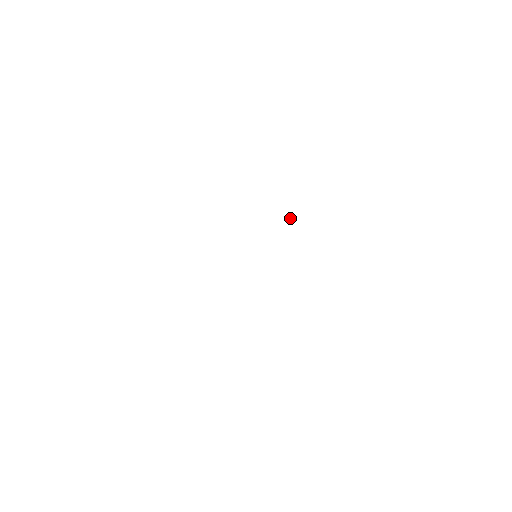
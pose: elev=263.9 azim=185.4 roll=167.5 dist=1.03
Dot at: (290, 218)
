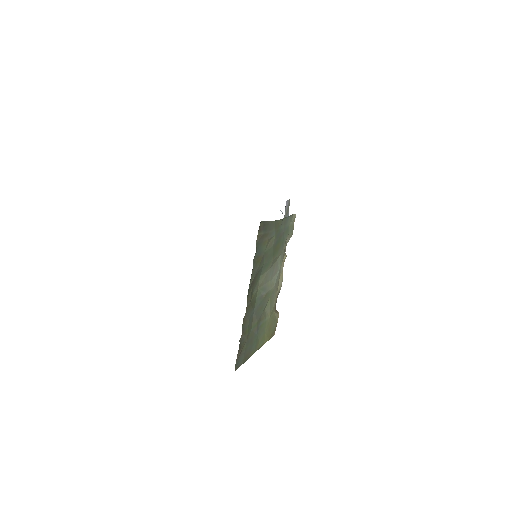
Dot at: occluded
